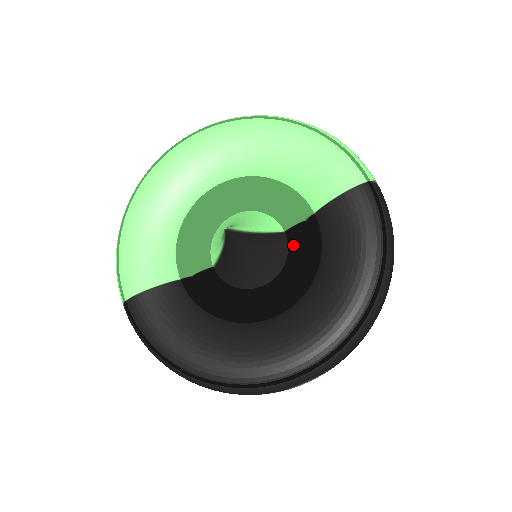
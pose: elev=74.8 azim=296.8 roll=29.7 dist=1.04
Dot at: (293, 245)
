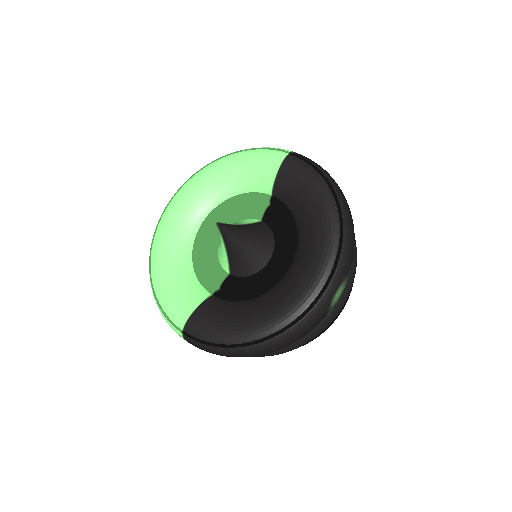
Dot at: (272, 223)
